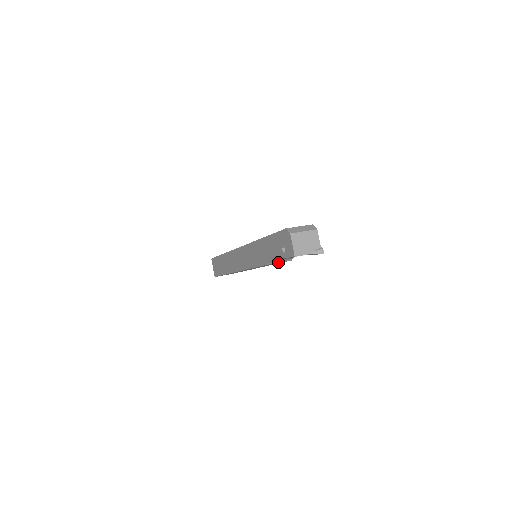
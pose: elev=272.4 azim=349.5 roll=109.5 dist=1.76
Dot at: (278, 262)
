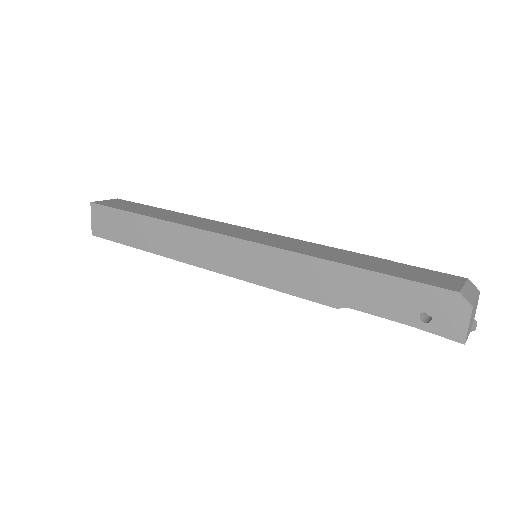
Dot at: occluded
